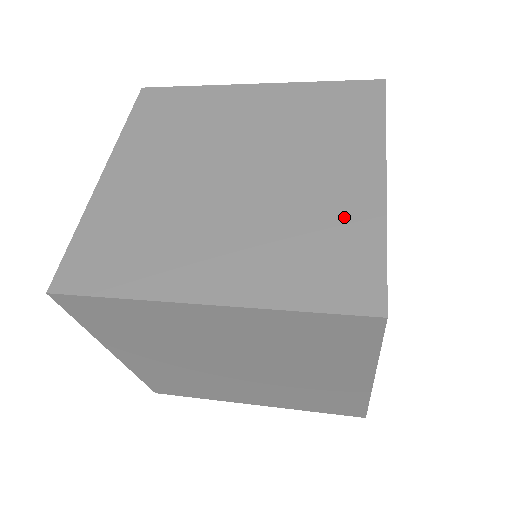
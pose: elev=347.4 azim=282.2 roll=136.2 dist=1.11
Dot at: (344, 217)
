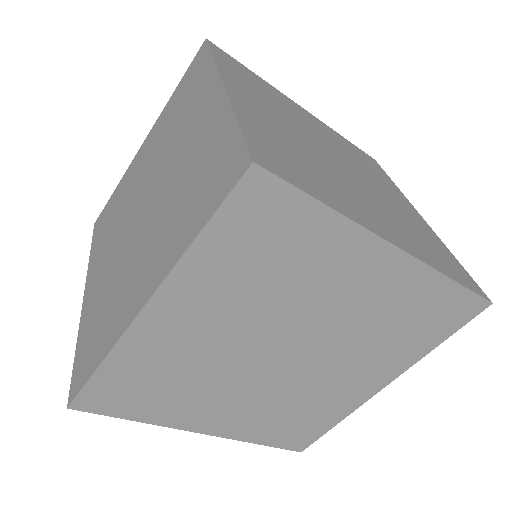
Dot at: (424, 230)
